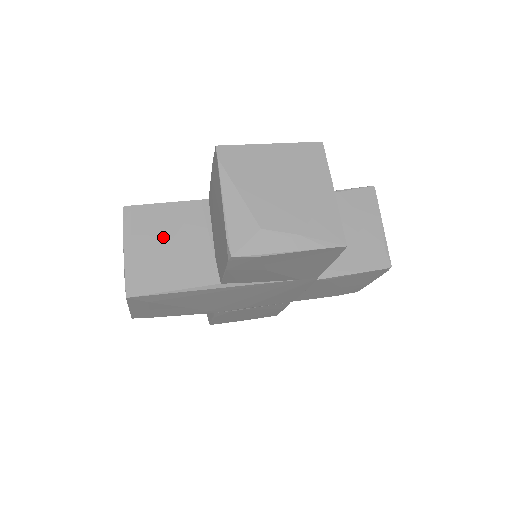
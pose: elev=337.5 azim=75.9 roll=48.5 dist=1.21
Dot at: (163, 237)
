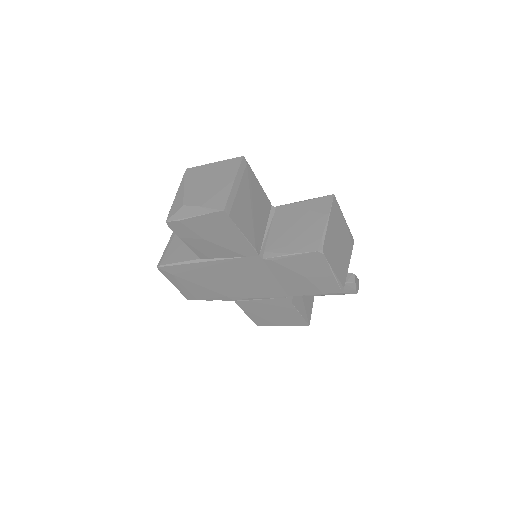
Dot at: occluded
